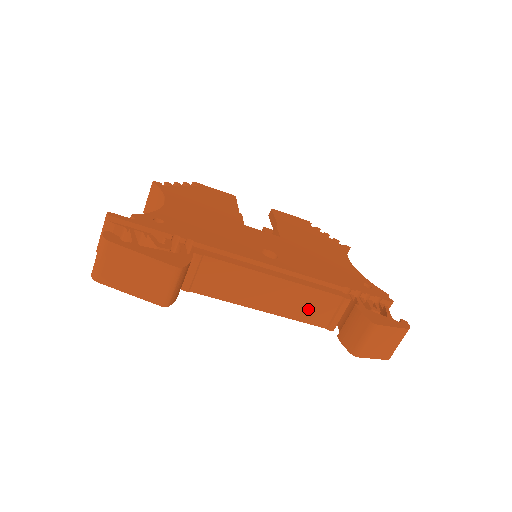
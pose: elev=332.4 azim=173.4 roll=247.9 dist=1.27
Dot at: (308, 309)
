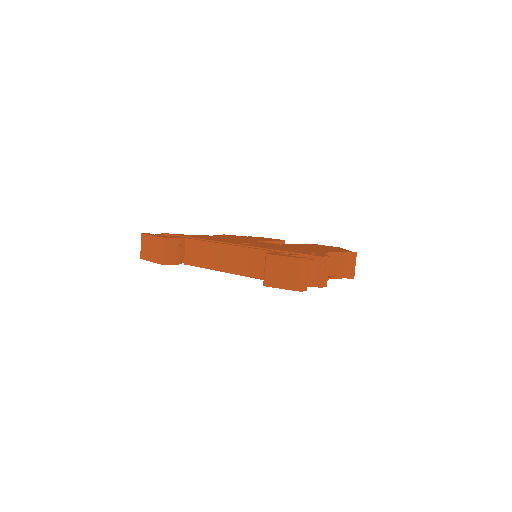
Dot at: (250, 266)
